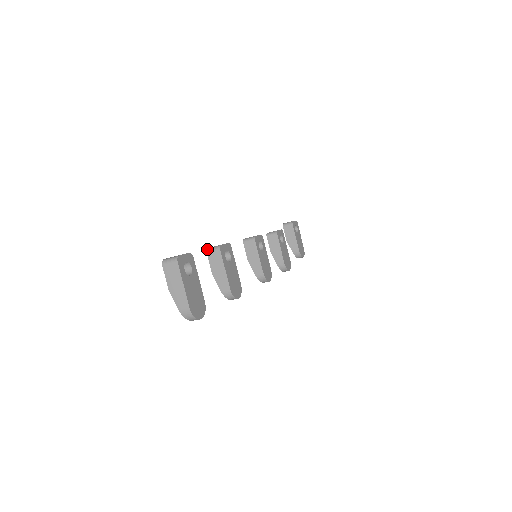
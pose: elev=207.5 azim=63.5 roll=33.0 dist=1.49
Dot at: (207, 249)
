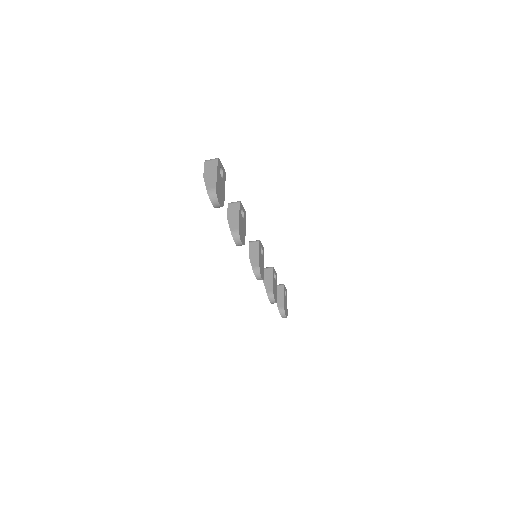
Dot at: (229, 203)
